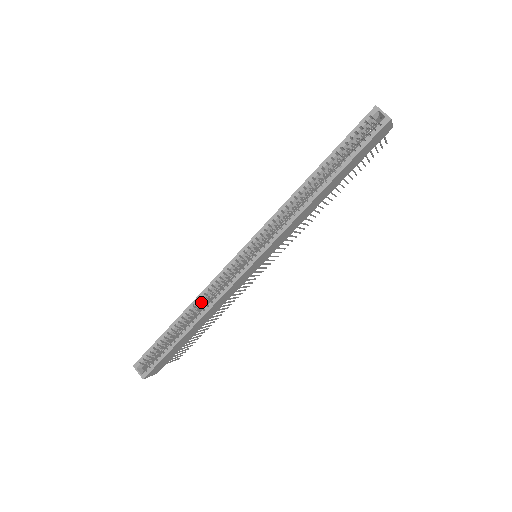
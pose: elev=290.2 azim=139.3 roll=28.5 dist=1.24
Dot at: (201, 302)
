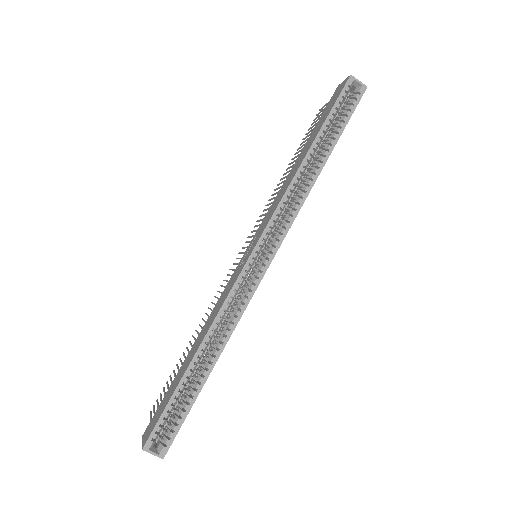
Dot at: (217, 329)
